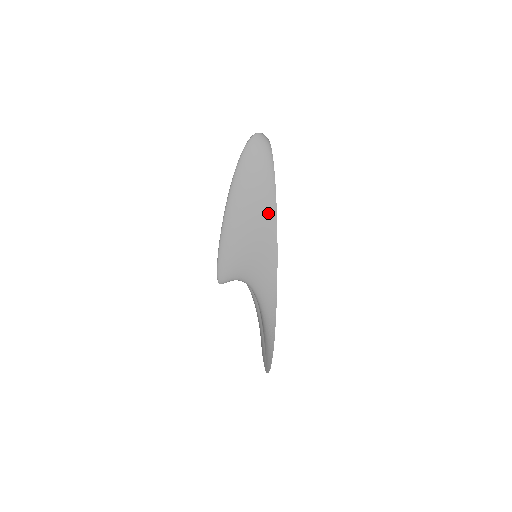
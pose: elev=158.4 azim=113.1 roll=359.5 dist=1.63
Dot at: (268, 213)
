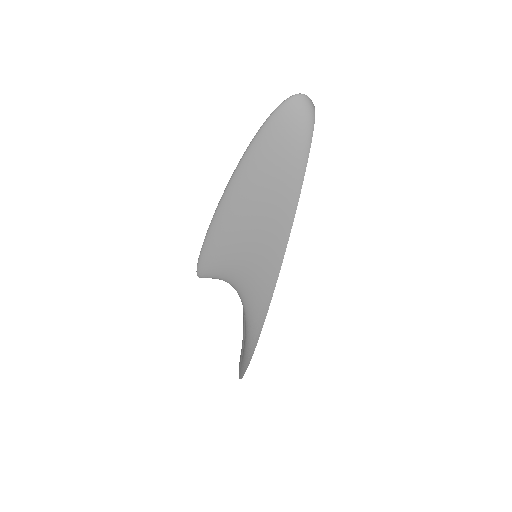
Dot at: (282, 215)
